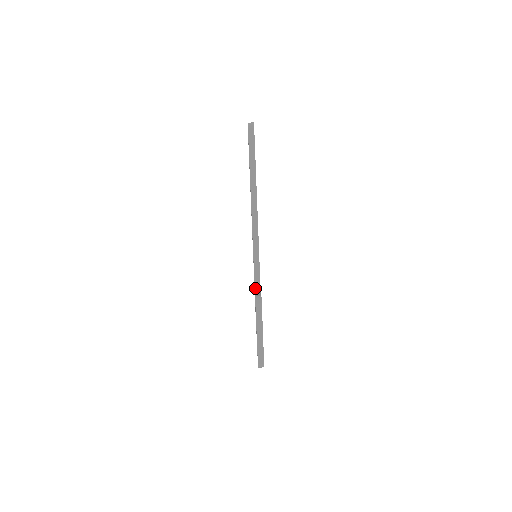
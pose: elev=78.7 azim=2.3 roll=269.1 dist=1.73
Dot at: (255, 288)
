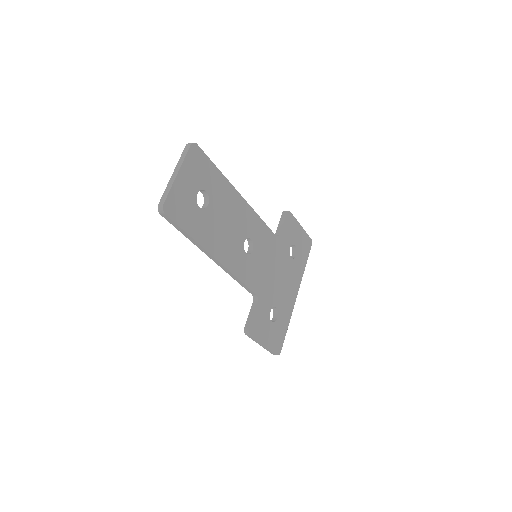
Dot at: (252, 305)
